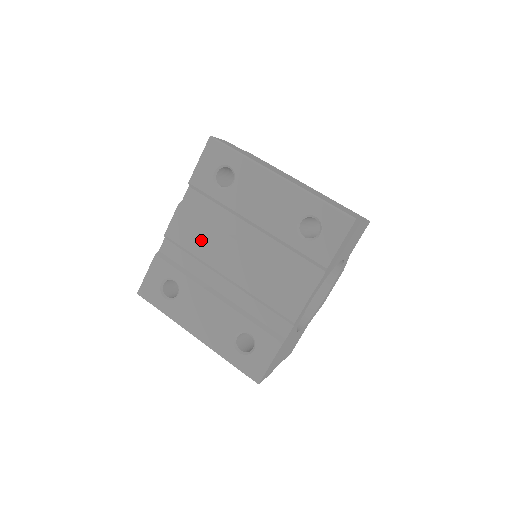
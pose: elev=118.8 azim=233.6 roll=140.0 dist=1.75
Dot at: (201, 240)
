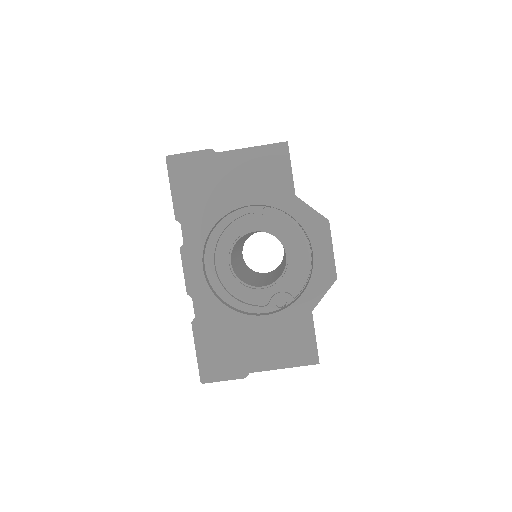
Dot at: occluded
